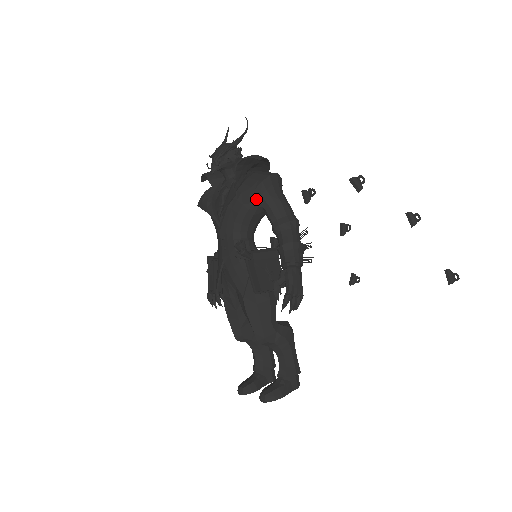
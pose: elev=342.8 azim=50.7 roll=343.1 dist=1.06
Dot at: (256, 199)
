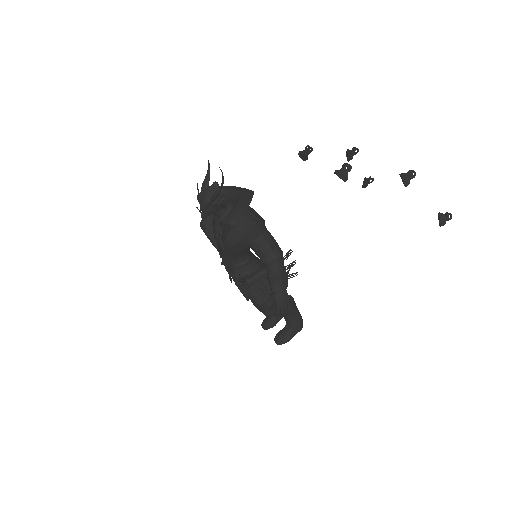
Dot at: (242, 245)
